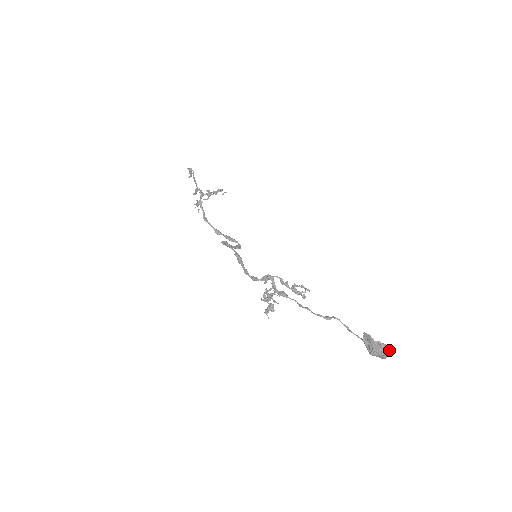
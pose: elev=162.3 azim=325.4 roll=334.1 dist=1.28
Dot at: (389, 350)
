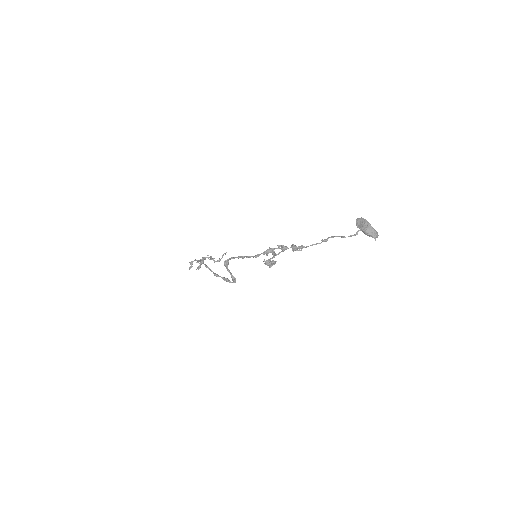
Dot at: occluded
